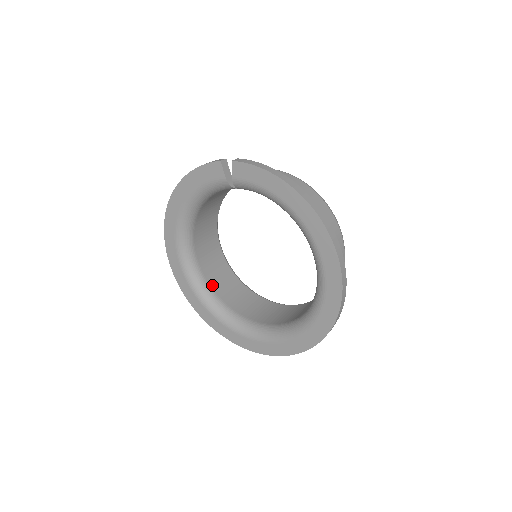
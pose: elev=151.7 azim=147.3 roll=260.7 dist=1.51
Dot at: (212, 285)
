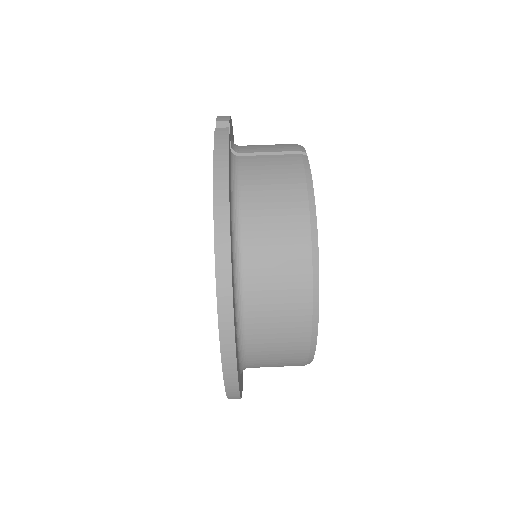
Dot at: occluded
